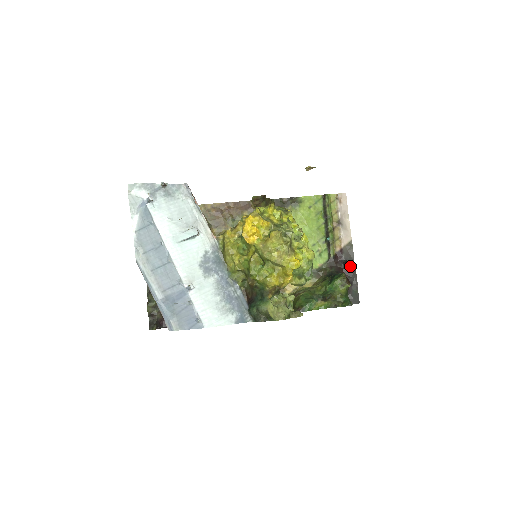
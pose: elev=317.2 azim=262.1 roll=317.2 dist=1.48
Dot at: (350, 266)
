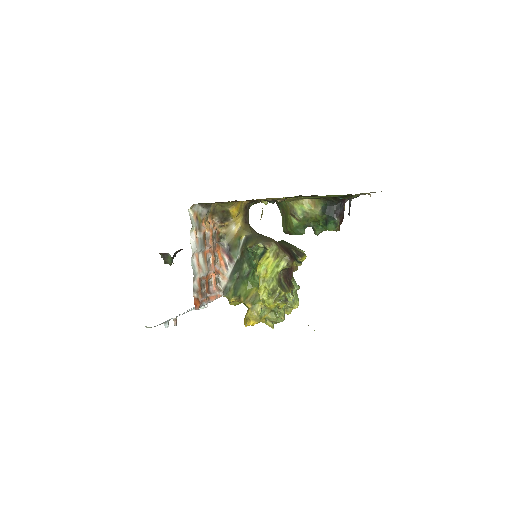
Dot at: occluded
